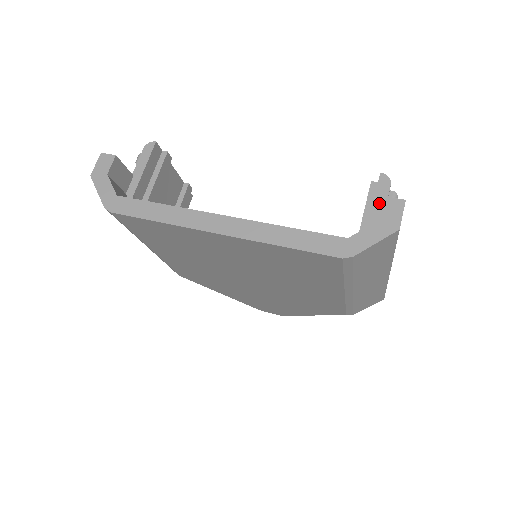
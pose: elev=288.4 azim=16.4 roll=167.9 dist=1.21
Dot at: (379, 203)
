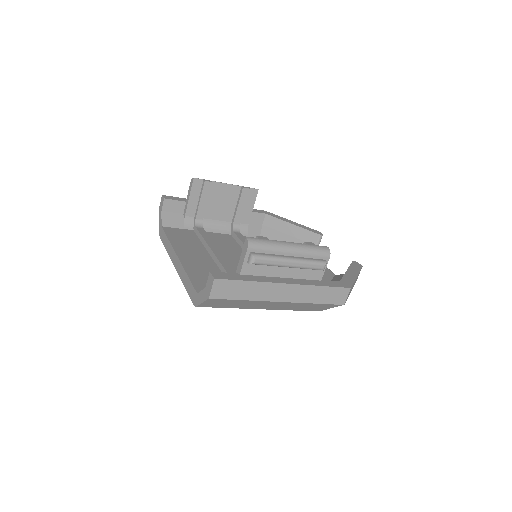
Dot at: (241, 262)
